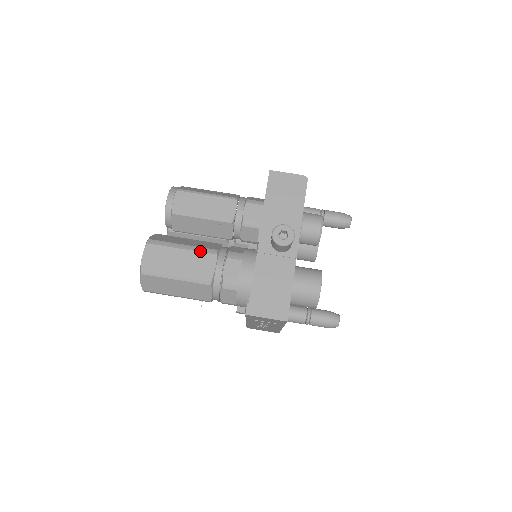
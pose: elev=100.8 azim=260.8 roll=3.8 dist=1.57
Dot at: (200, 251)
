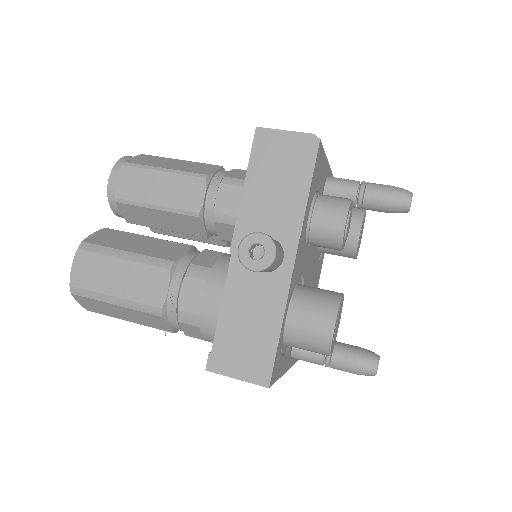
Dot at: (147, 263)
